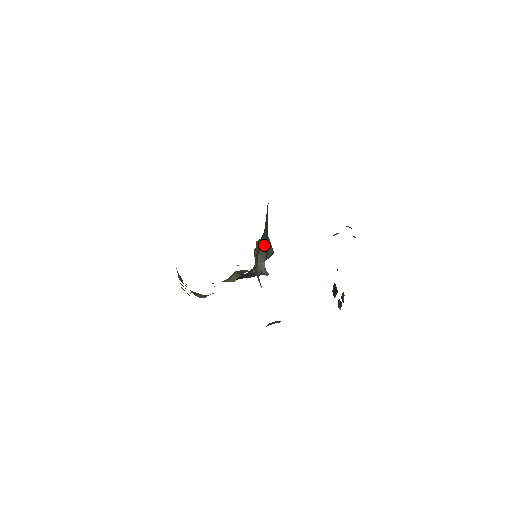
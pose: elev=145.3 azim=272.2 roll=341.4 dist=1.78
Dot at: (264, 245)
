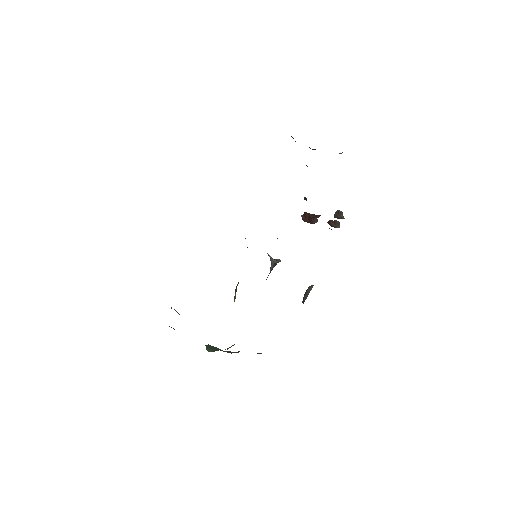
Dot at: occluded
